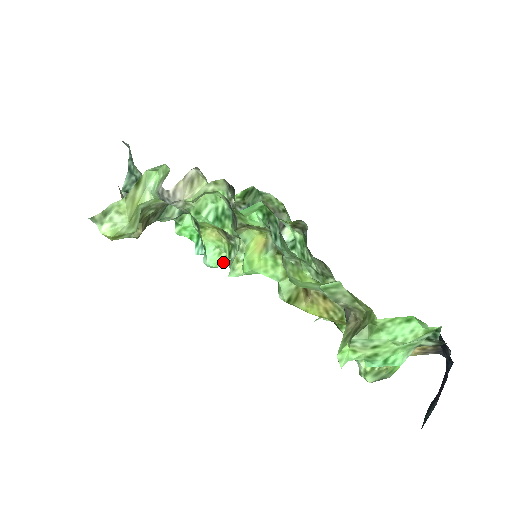
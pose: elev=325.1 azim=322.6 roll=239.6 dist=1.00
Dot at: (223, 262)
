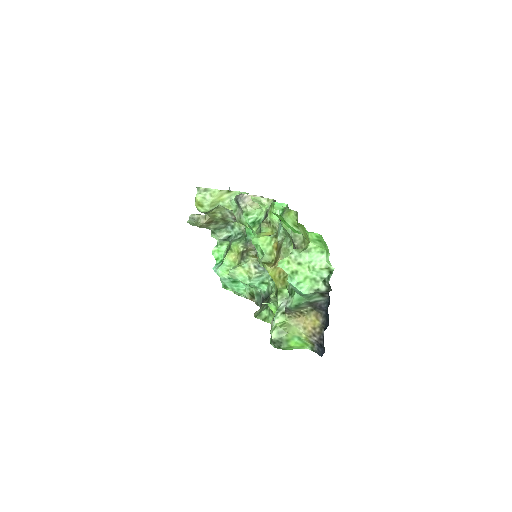
Dot at: (226, 275)
